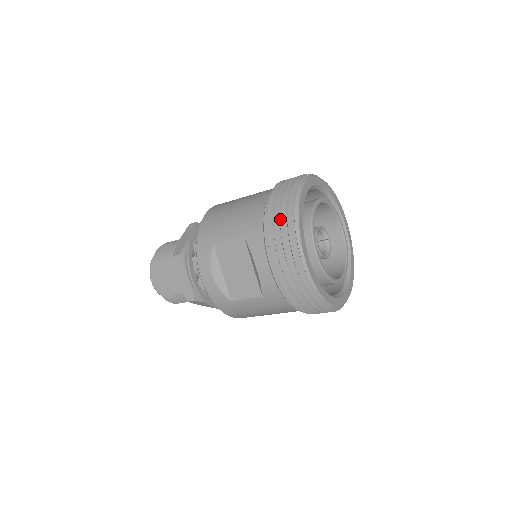
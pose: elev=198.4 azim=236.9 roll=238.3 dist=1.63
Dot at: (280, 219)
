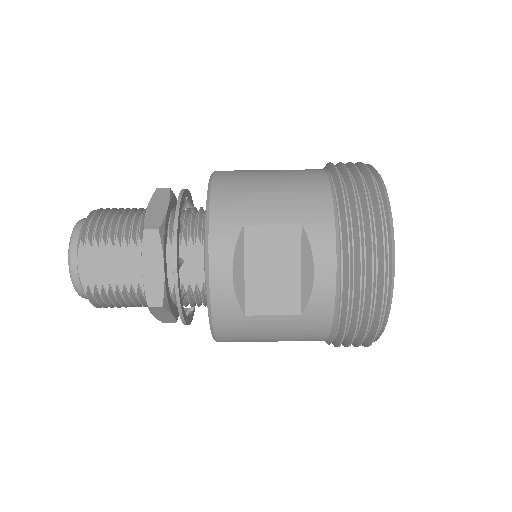
Dot at: (369, 209)
